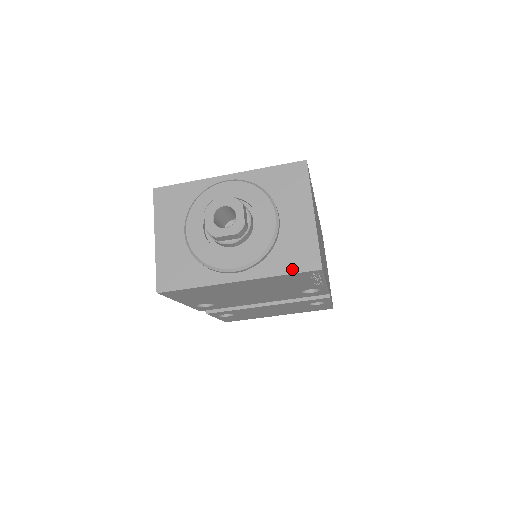
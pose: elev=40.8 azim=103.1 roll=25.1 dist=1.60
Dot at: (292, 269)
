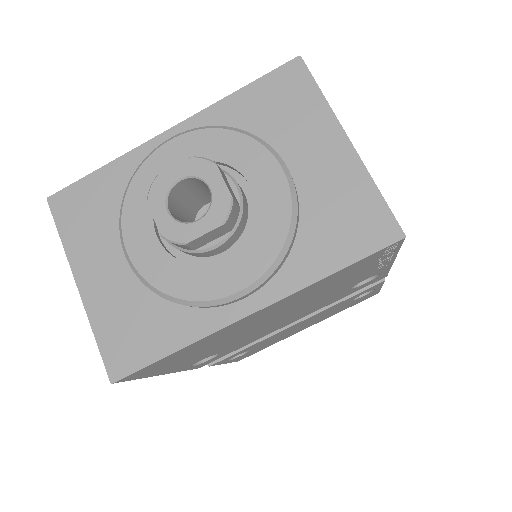
Dot at: (348, 255)
